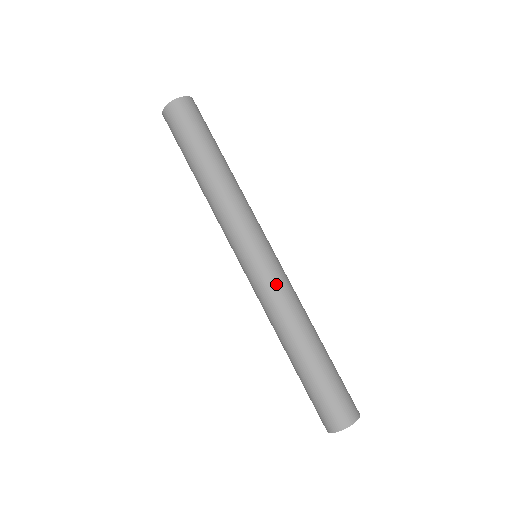
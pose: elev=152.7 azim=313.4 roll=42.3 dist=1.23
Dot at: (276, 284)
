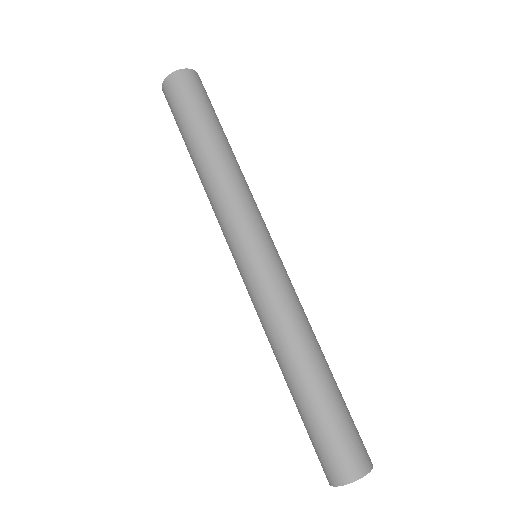
Dot at: (283, 287)
